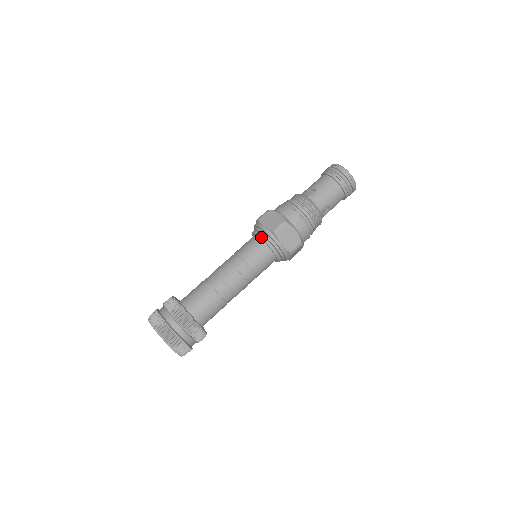
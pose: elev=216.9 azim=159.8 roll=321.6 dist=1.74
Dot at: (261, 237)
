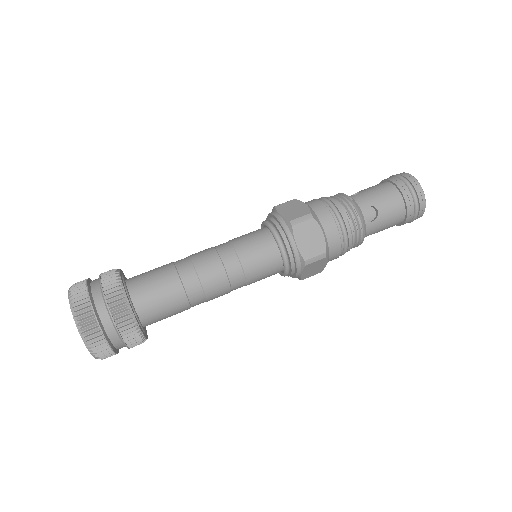
Dot at: (283, 255)
